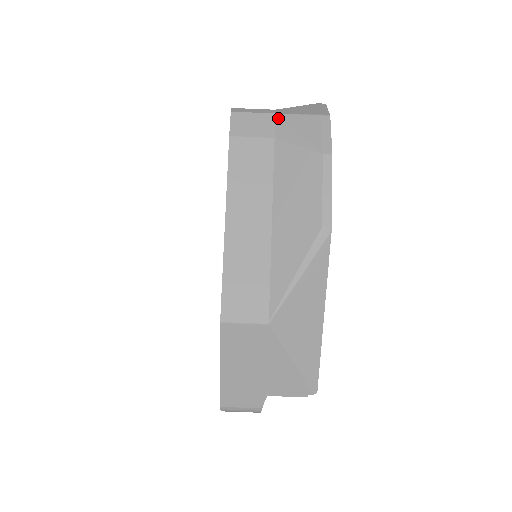
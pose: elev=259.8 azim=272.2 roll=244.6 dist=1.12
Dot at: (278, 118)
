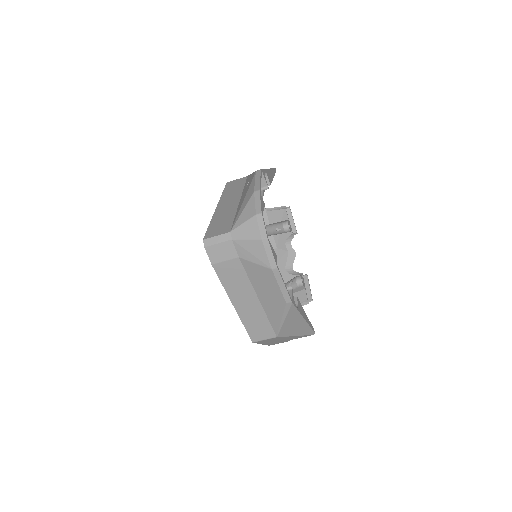
Dot at: (235, 243)
